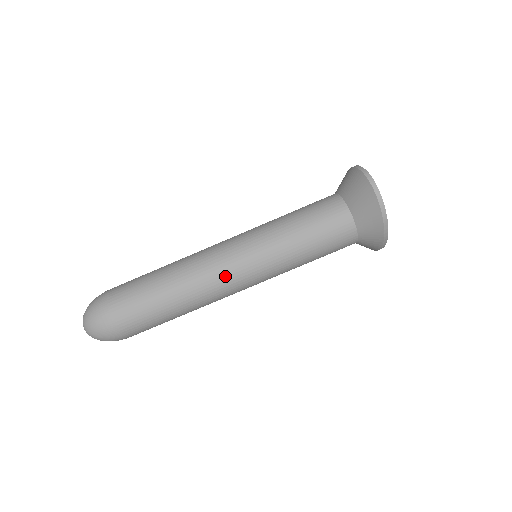
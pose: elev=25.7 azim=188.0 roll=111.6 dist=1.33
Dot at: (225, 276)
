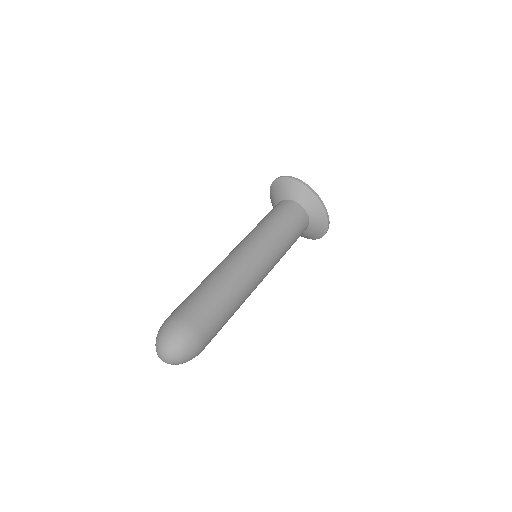
Dot at: (239, 256)
